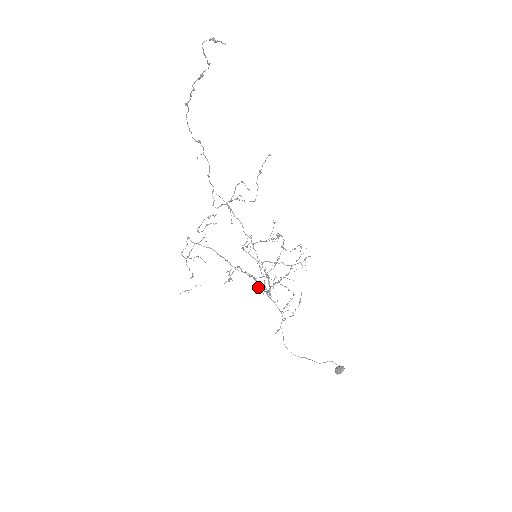
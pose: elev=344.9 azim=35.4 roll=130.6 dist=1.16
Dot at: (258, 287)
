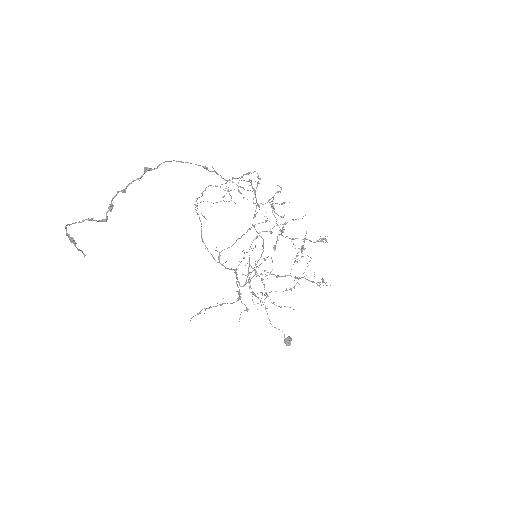
Dot at: occluded
